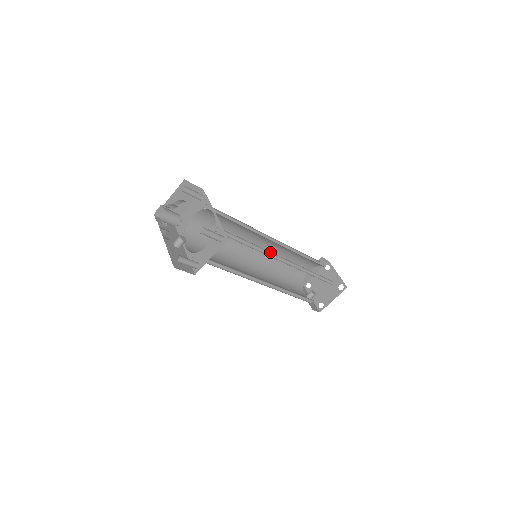
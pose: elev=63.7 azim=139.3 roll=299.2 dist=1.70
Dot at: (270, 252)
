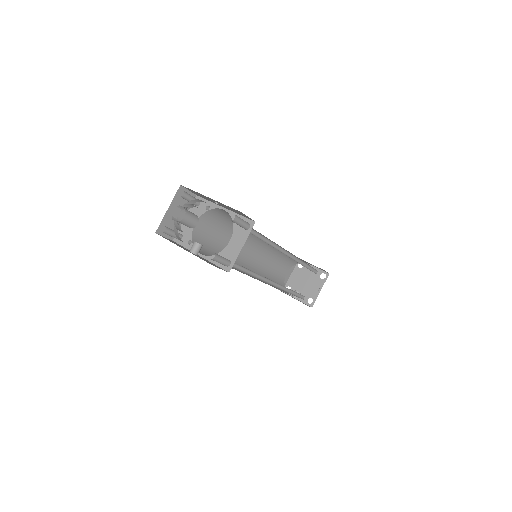
Dot at: (273, 244)
